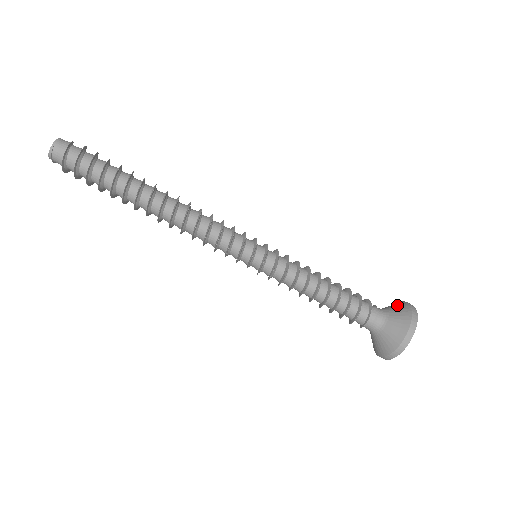
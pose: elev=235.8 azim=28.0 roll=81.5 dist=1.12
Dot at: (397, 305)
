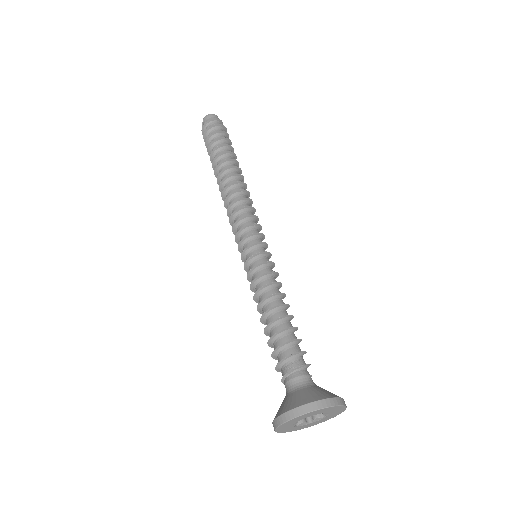
Dot at: occluded
